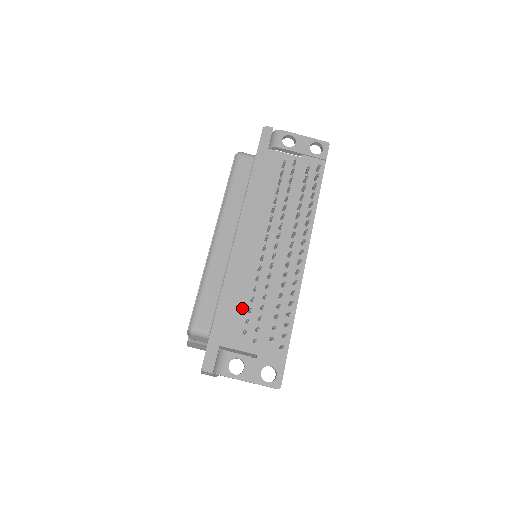
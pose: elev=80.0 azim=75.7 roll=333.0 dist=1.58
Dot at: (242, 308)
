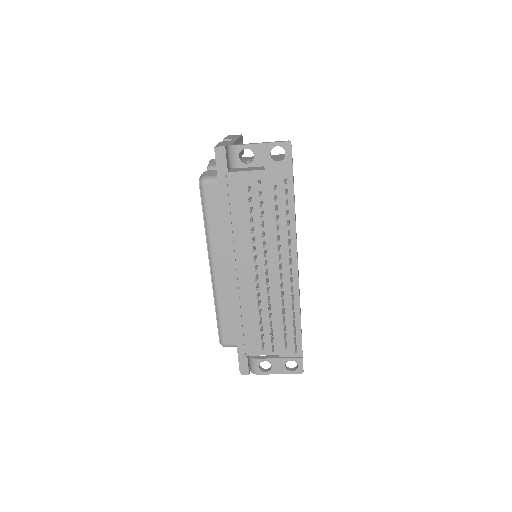
Dot at: (255, 326)
